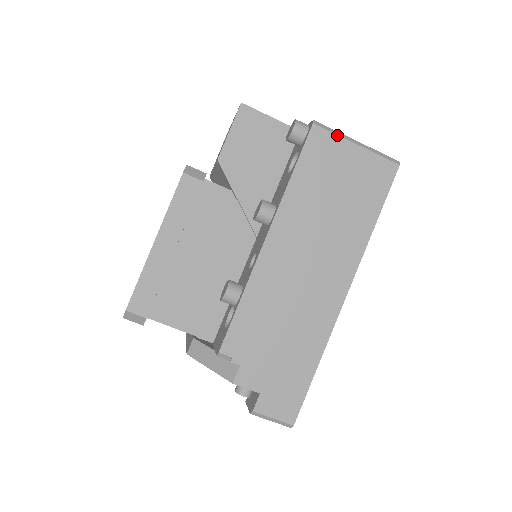
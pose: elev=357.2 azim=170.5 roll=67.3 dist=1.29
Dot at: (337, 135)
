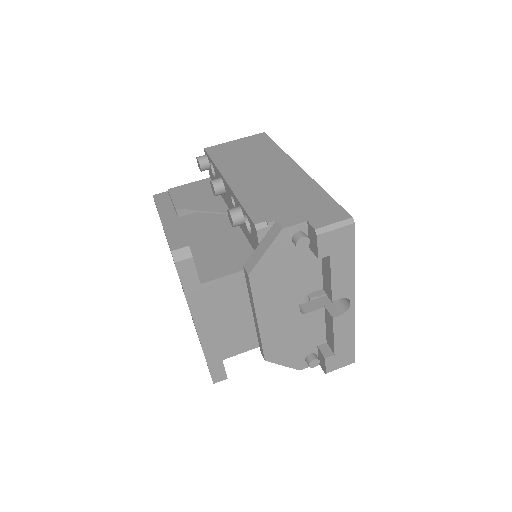
Dot at: (221, 144)
